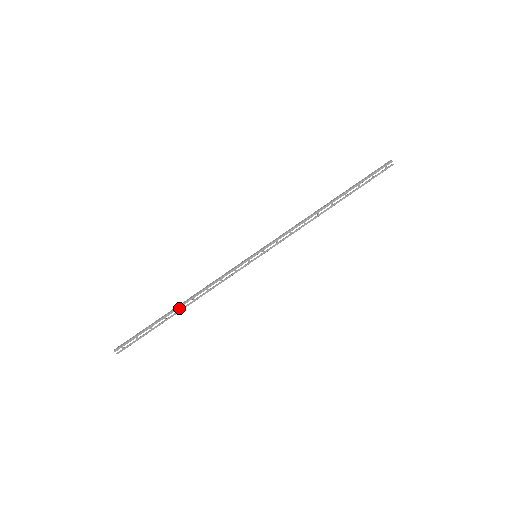
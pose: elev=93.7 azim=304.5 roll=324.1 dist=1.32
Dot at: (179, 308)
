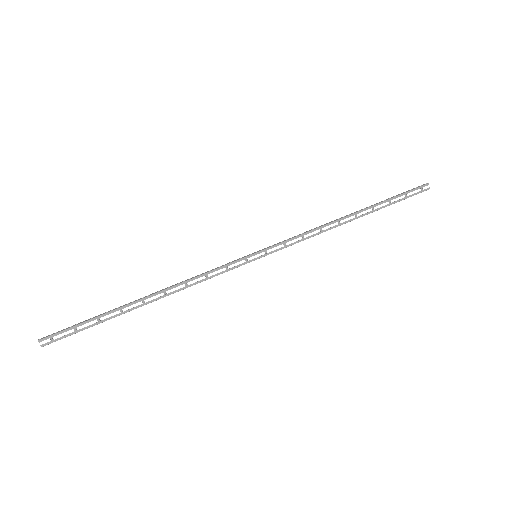
Dot at: (143, 300)
